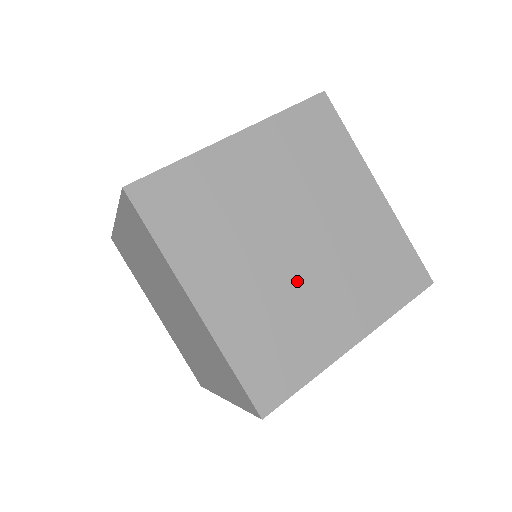
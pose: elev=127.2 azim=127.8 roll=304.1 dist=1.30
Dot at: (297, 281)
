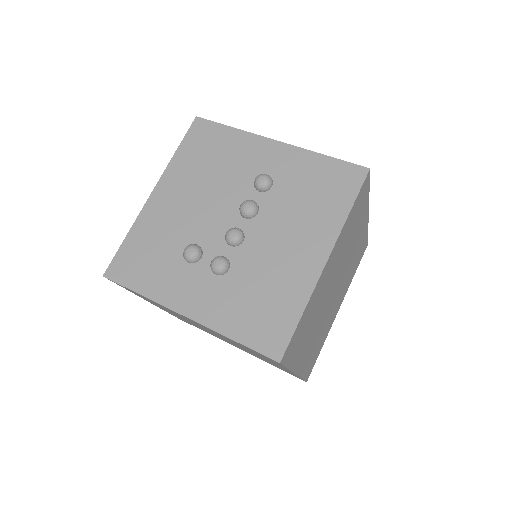
Dot at: (329, 311)
